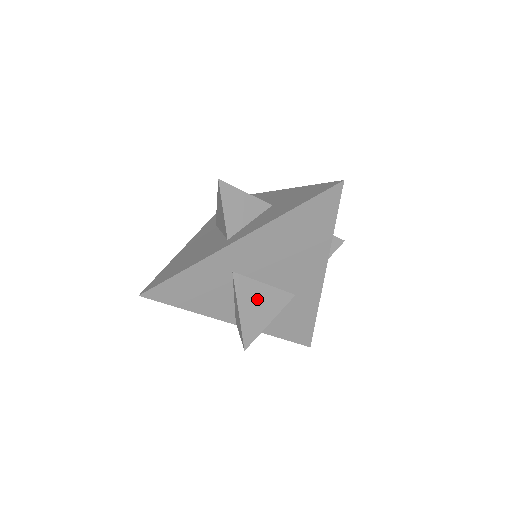
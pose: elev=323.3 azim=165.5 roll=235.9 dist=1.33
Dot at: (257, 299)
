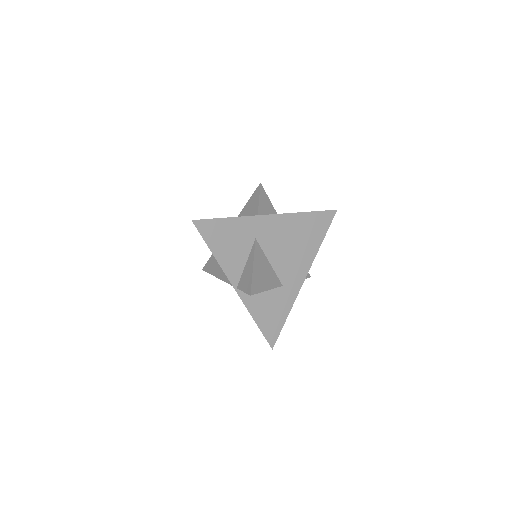
Dot at: (264, 268)
